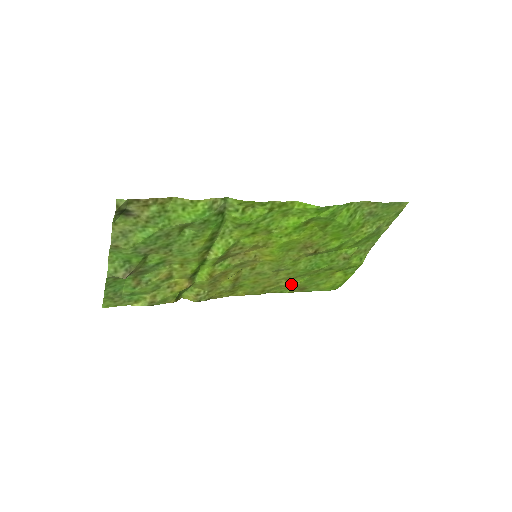
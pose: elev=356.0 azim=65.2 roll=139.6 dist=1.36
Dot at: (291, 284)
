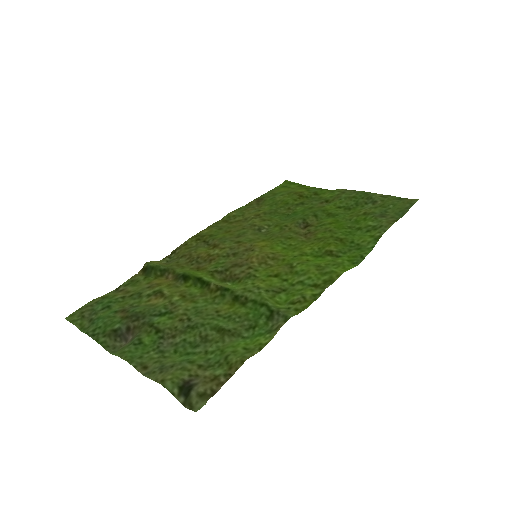
Dot at: (255, 209)
